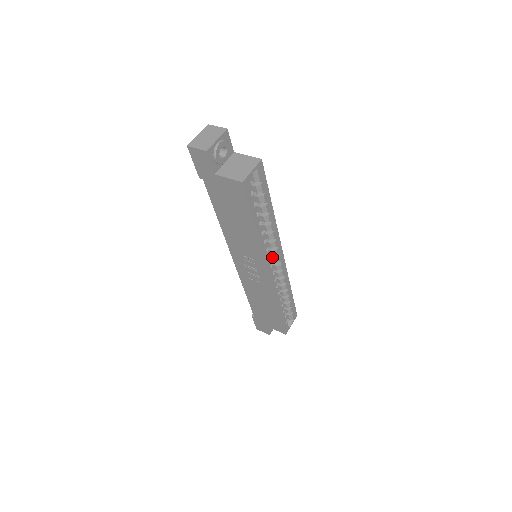
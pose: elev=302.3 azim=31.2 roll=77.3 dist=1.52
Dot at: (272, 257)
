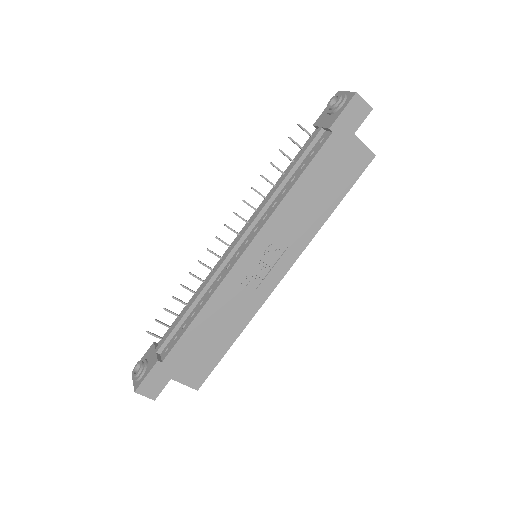
Dot at: occluded
